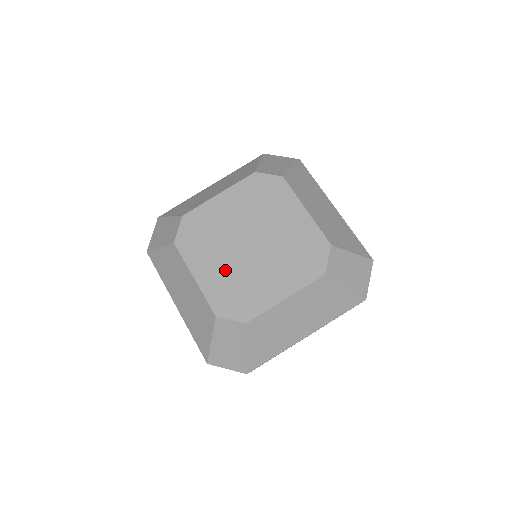
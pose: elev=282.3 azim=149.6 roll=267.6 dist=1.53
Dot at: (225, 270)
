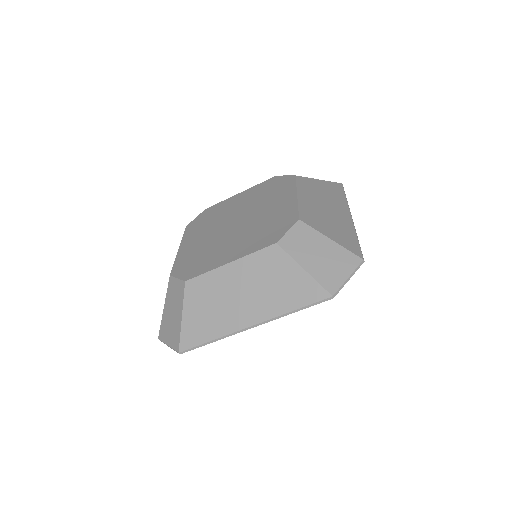
Dot at: (203, 242)
